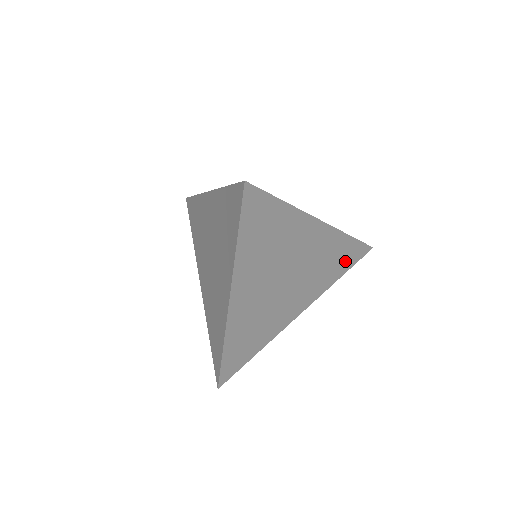
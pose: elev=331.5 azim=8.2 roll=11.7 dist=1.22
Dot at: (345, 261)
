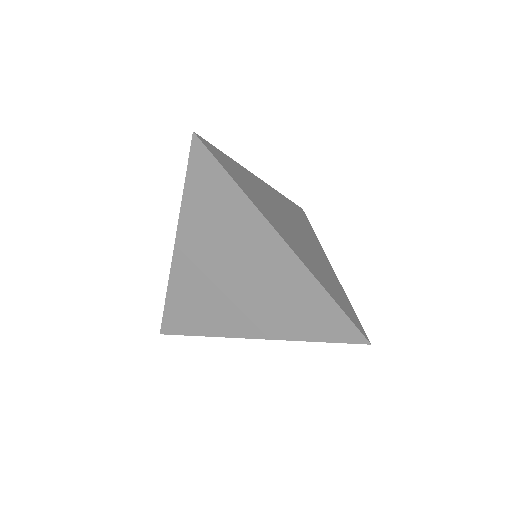
Dot at: (302, 217)
